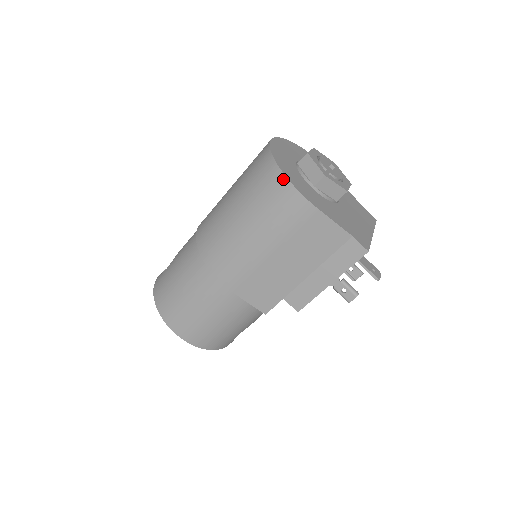
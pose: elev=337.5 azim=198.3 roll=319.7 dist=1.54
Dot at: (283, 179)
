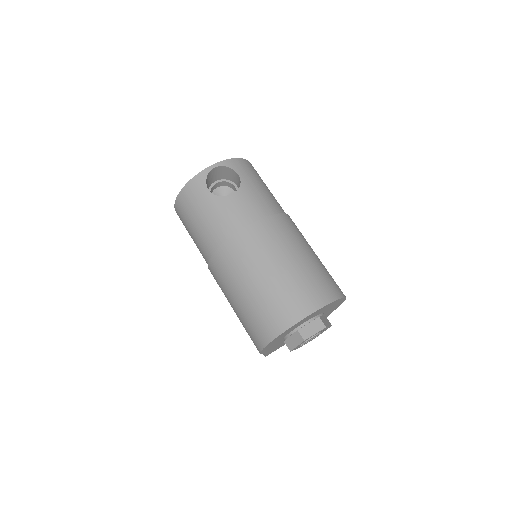
Dot at: (263, 344)
